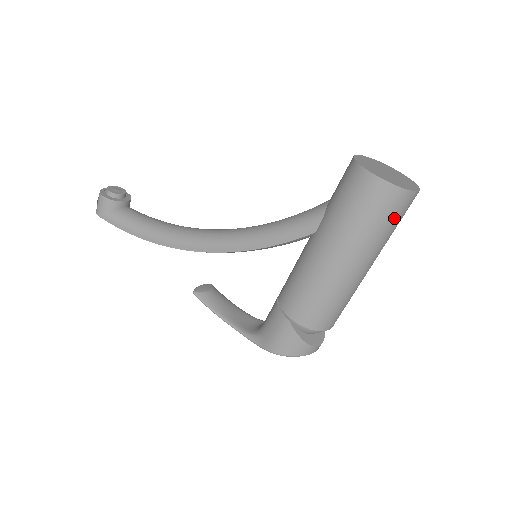
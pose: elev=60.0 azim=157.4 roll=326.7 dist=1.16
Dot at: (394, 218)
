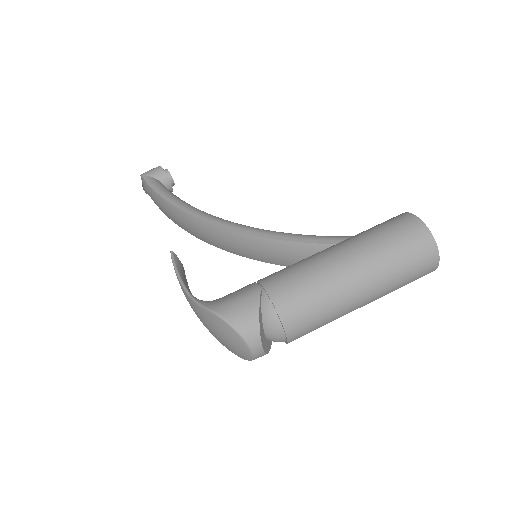
Dot at: (413, 261)
